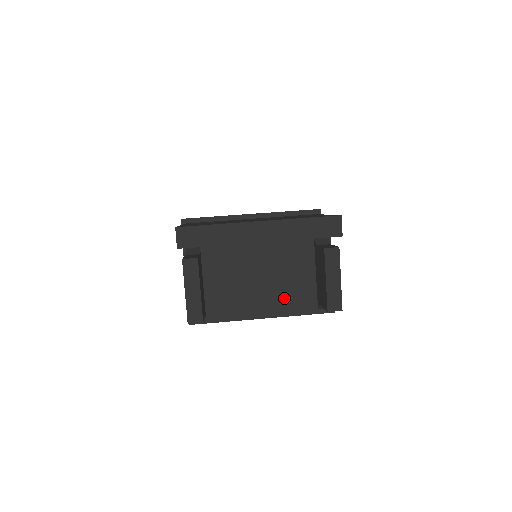
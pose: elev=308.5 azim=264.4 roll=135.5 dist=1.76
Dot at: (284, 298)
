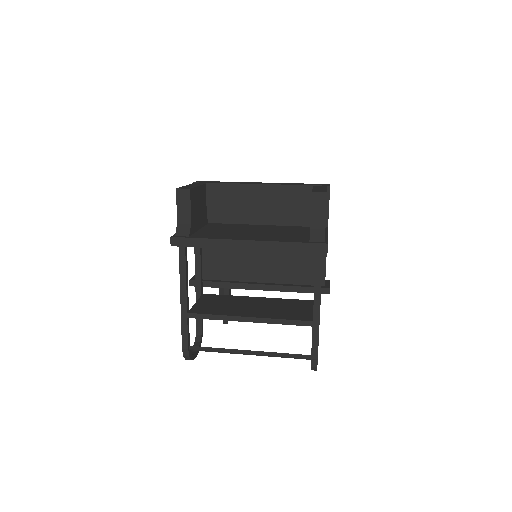
Dot at: (274, 237)
